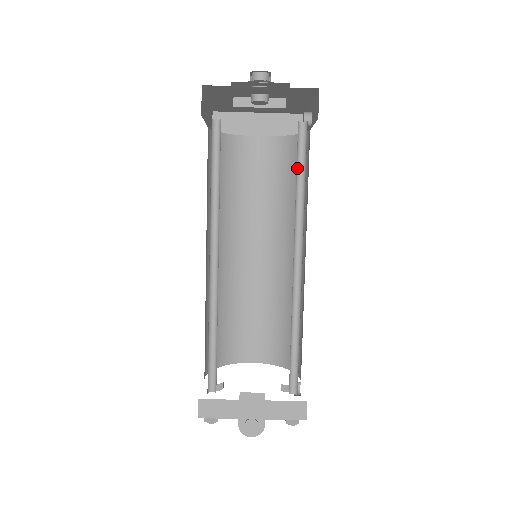
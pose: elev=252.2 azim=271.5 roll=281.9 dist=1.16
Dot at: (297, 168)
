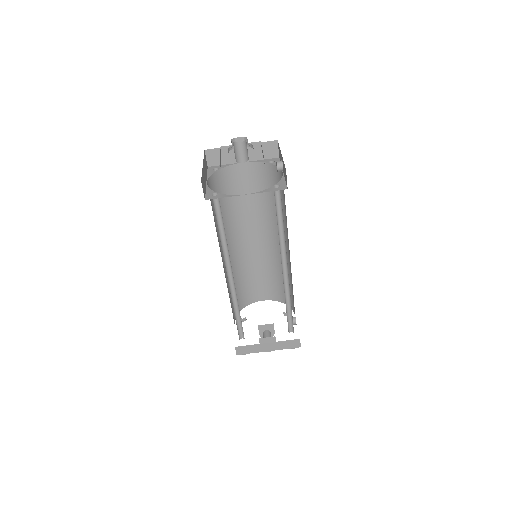
Dot at: (277, 214)
